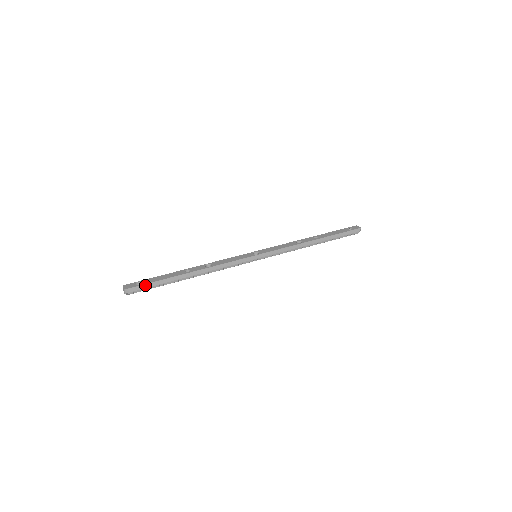
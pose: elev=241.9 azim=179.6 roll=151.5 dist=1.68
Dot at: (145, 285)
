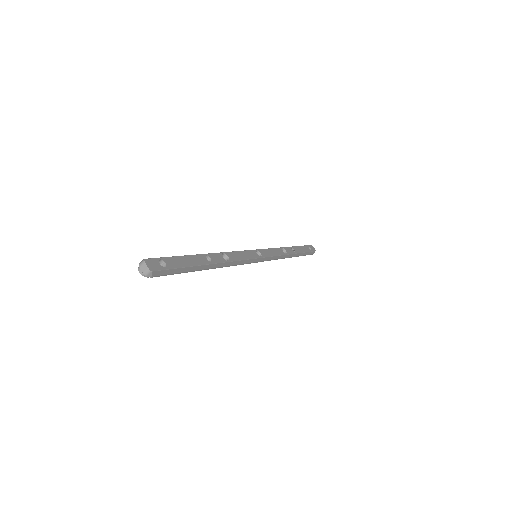
Dot at: (171, 270)
